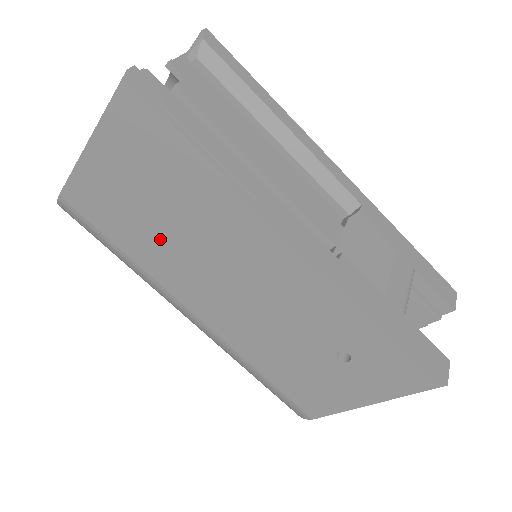
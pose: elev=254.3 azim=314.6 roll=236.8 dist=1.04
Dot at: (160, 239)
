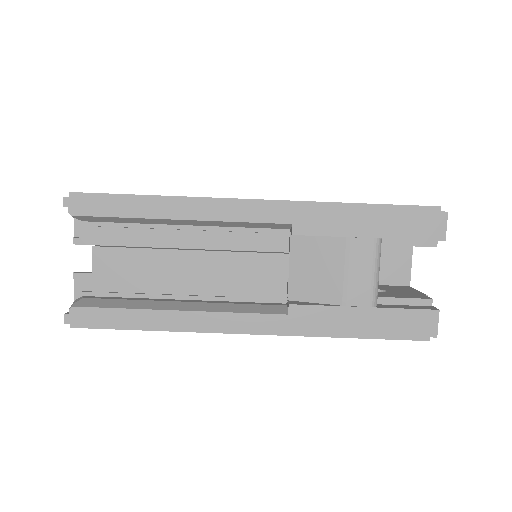
Dot at: occluded
